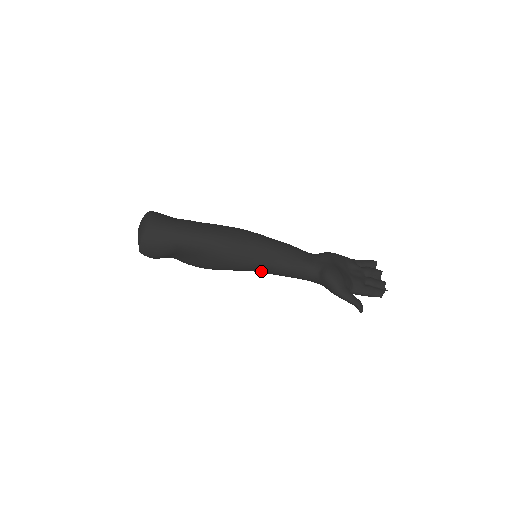
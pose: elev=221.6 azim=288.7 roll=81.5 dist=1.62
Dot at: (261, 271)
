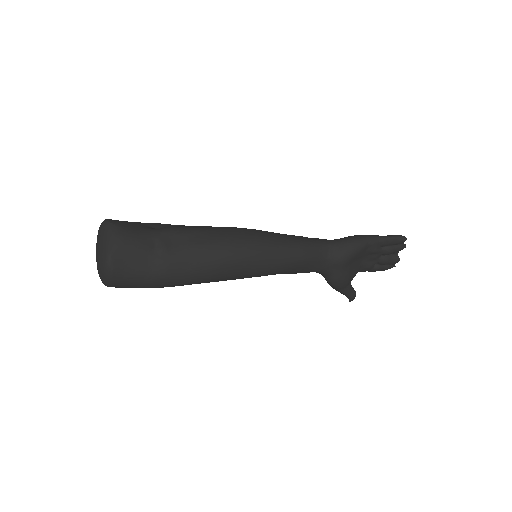
Dot at: occluded
